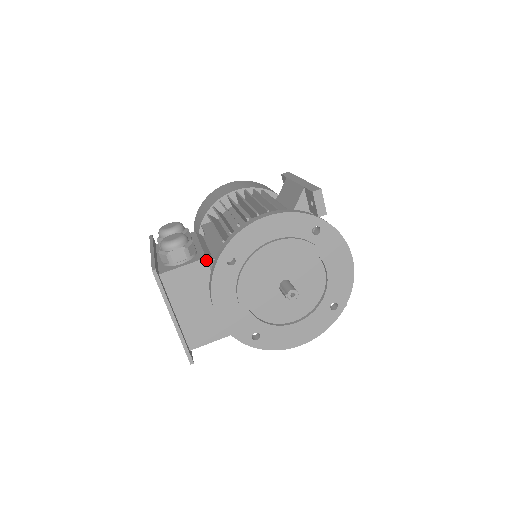
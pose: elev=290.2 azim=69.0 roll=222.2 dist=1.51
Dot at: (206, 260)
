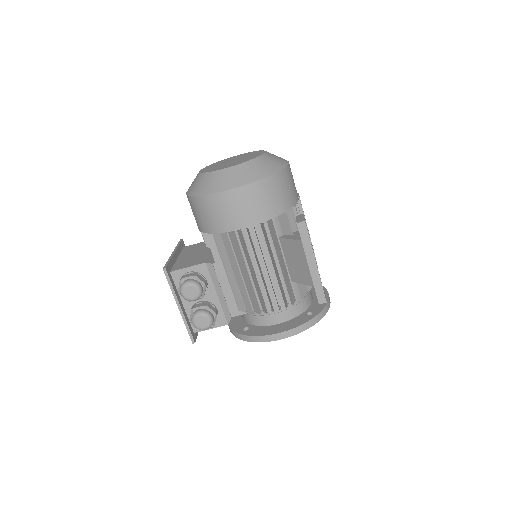
Dot at: occluded
